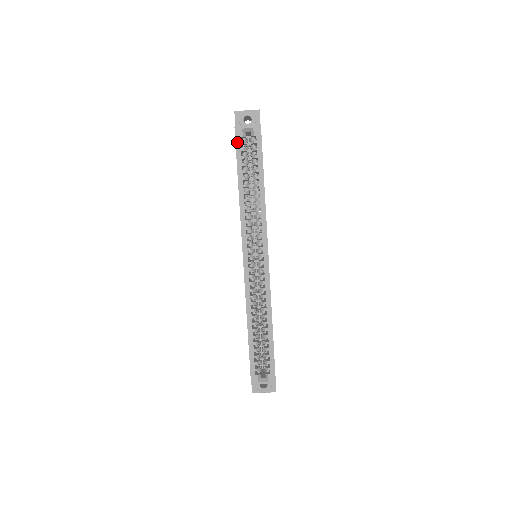
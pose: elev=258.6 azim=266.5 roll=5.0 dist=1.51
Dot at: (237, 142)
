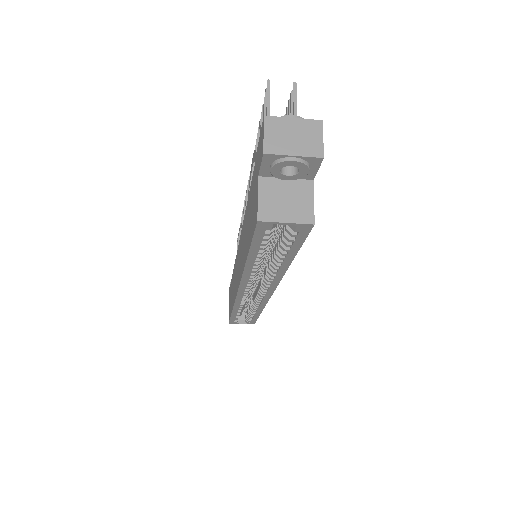
Dot at: (257, 233)
